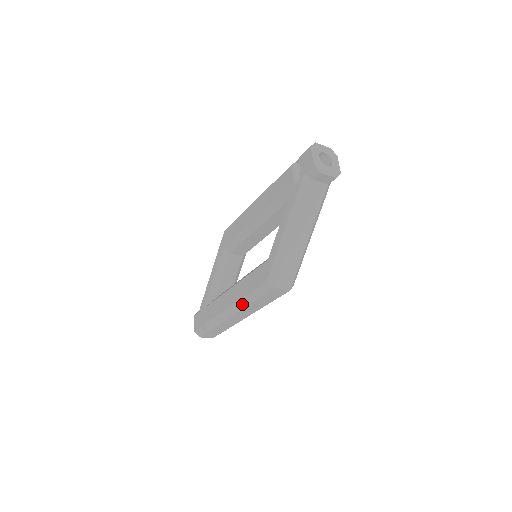
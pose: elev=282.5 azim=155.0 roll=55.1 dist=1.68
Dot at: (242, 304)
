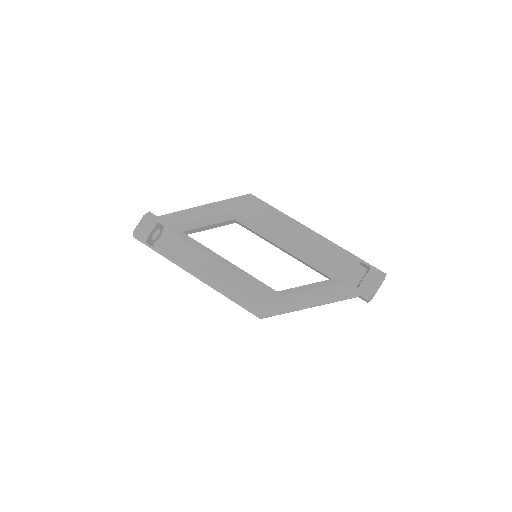
Dot at: (217, 288)
